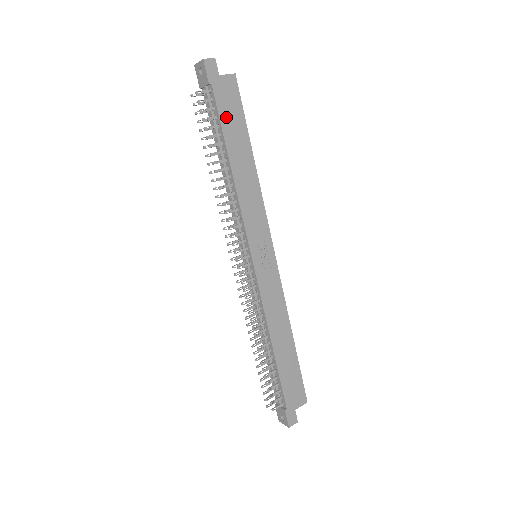
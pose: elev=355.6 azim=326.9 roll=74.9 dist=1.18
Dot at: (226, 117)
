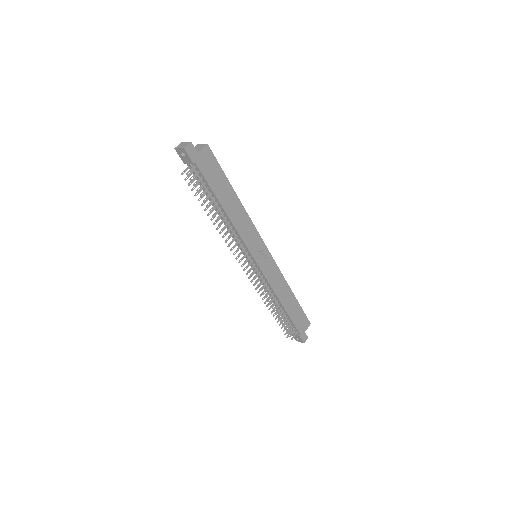
Dot at: (212, 180)
